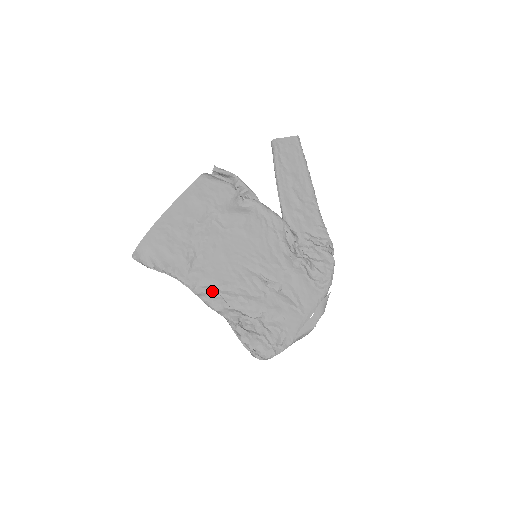
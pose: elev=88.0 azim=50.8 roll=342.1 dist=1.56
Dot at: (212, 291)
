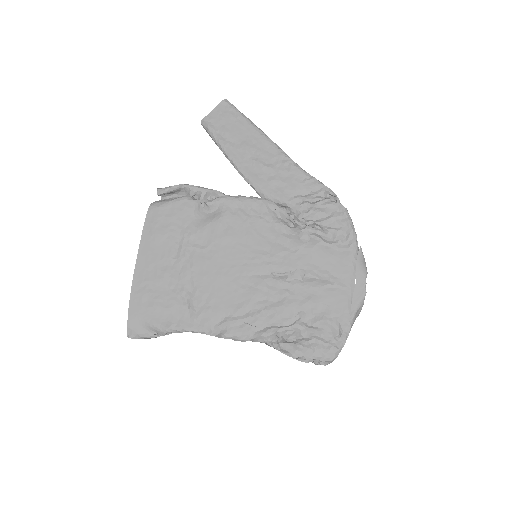
Dot at: (231, 323)
